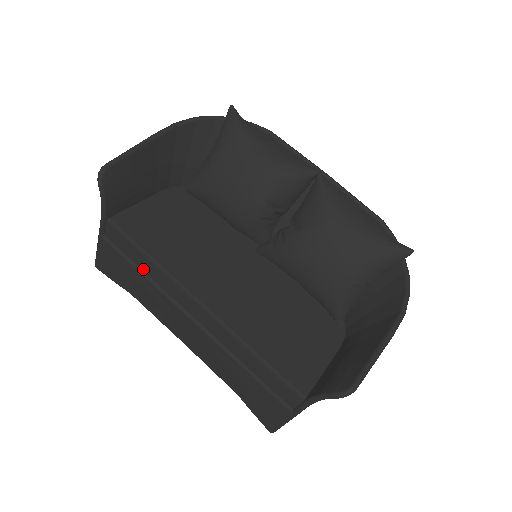
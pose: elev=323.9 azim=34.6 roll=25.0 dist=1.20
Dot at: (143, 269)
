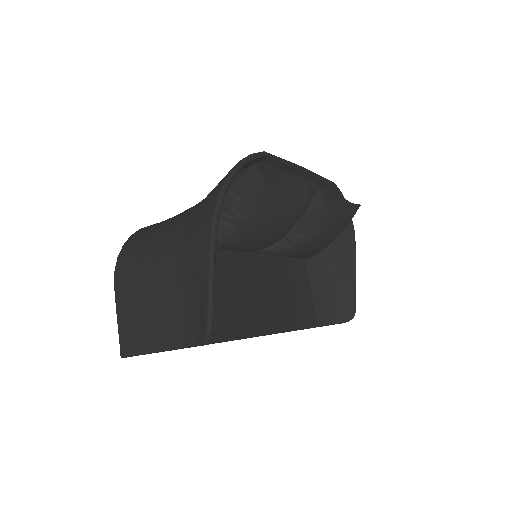
Dot at: occluded
